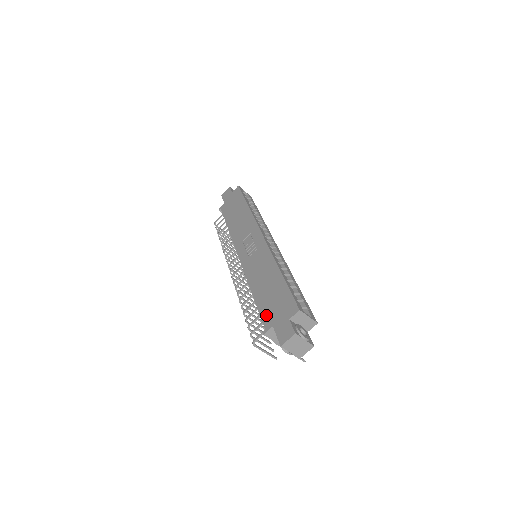
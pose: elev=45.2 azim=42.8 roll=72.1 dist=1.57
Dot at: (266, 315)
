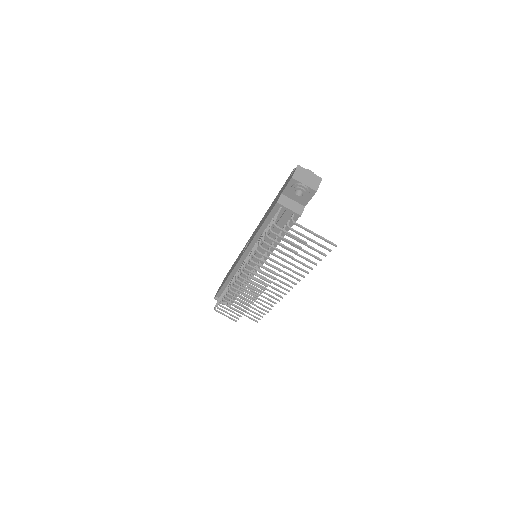
Dot at: occluded
